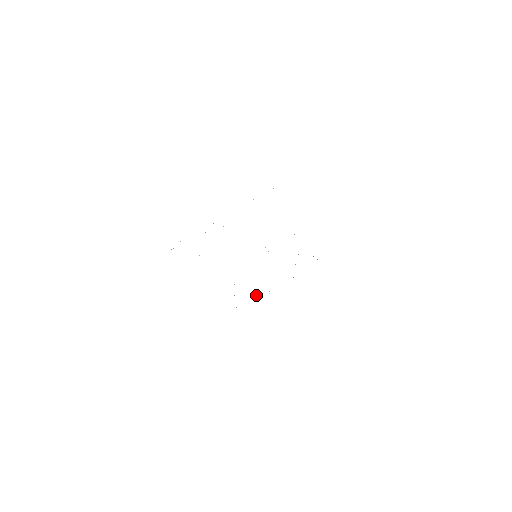
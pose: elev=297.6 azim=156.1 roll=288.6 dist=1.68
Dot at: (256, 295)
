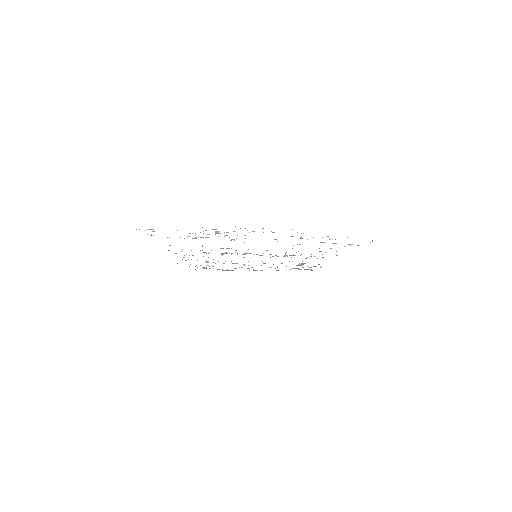
Dot at: occluded
